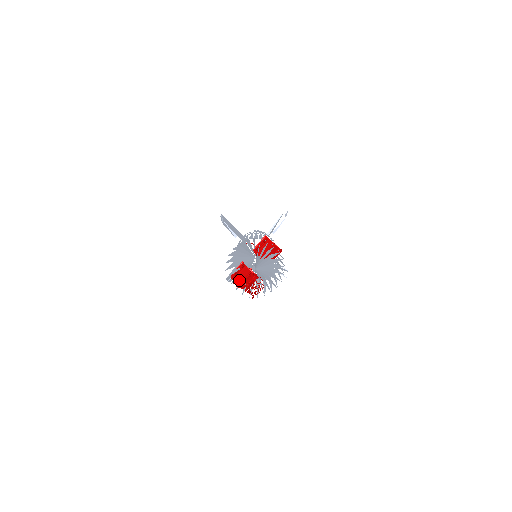
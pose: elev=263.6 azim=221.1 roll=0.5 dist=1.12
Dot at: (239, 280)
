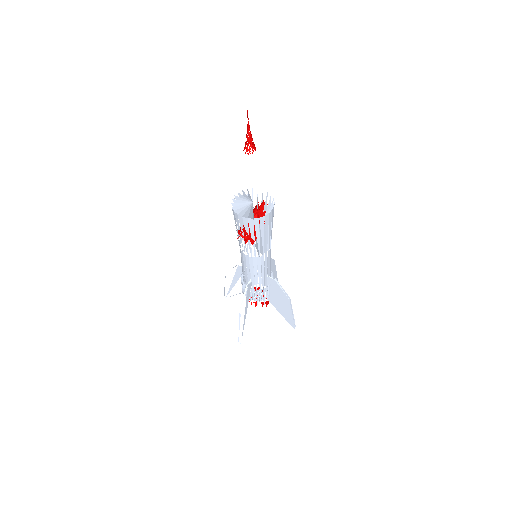
Dot at: (244, 230)
